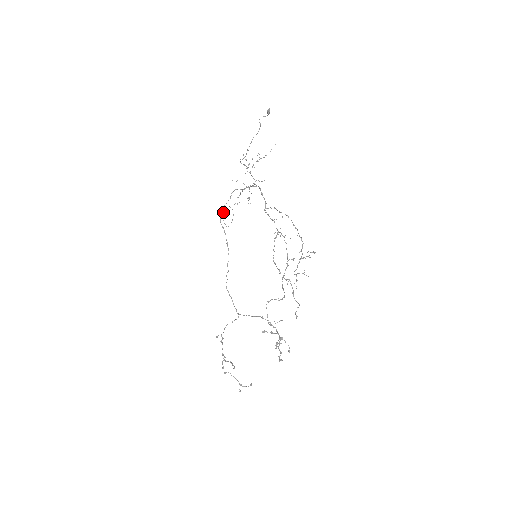
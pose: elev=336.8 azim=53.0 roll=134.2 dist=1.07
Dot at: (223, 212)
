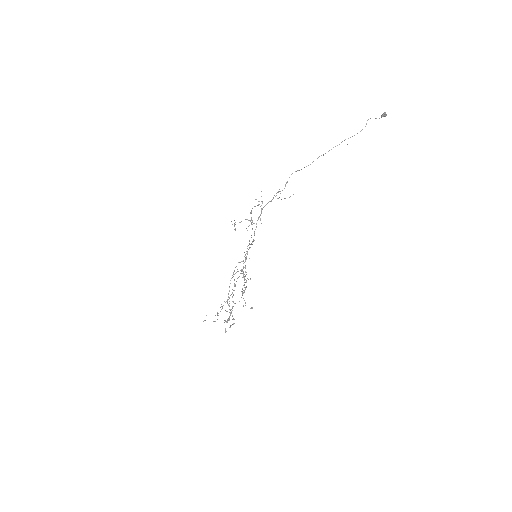
Dot at: (234, 220)
